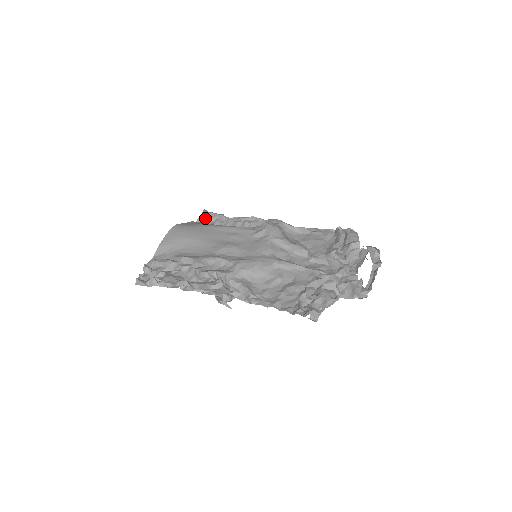
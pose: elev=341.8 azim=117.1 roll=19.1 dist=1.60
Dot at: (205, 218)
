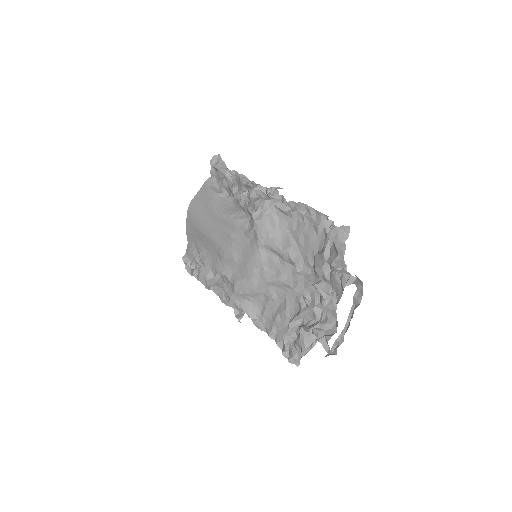
Dot at: (216, 171)
